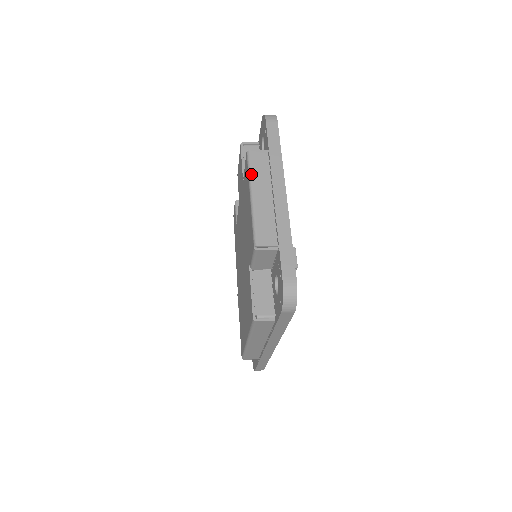
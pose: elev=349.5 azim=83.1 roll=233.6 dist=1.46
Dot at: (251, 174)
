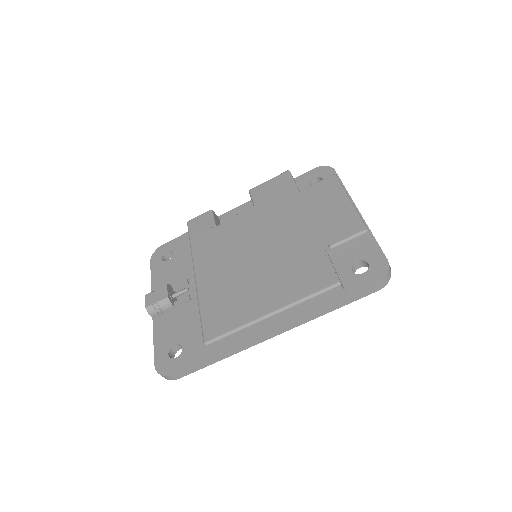
Dot at: occluded
